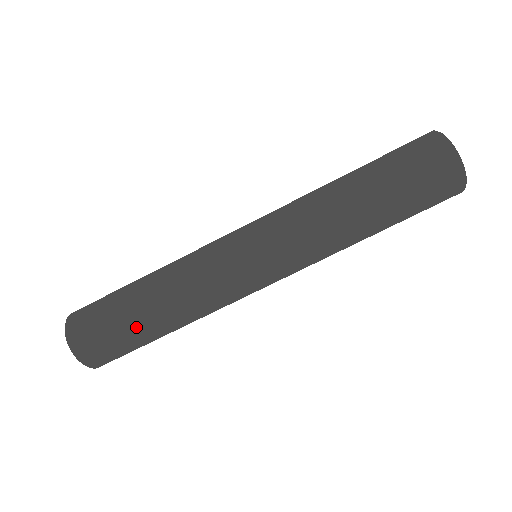
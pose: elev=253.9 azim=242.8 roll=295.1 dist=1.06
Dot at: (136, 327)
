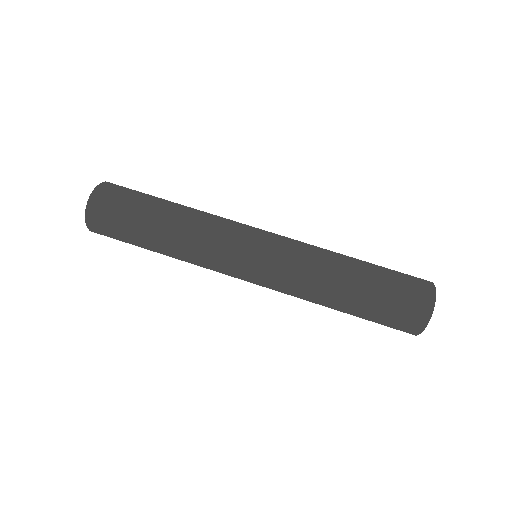
Dot at: (141, 238)
